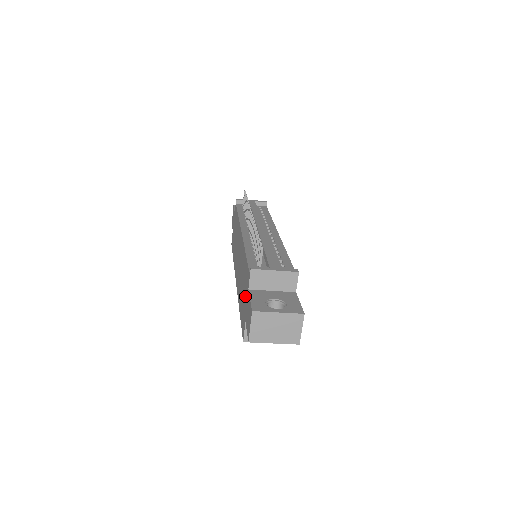
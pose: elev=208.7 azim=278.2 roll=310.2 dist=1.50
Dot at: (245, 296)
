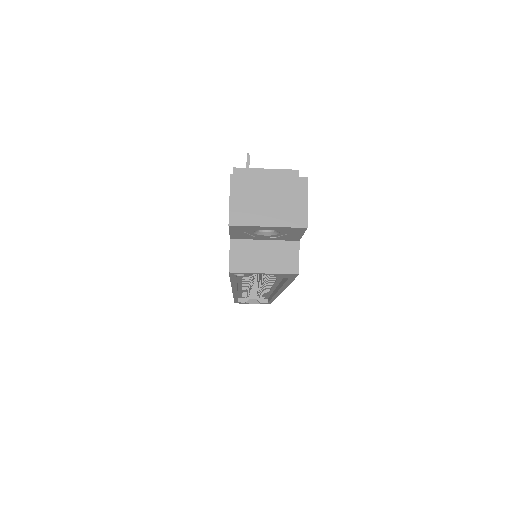
Dot at: occluded
